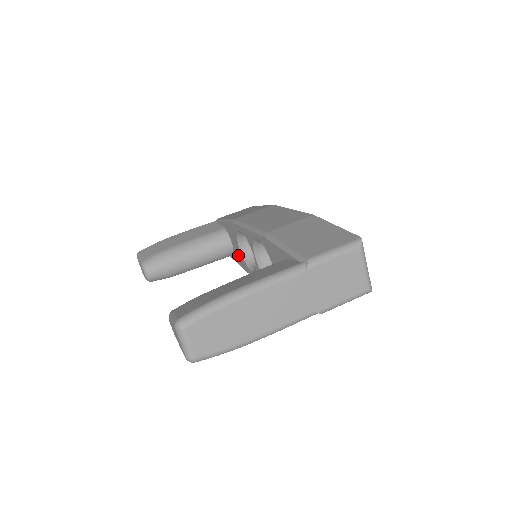
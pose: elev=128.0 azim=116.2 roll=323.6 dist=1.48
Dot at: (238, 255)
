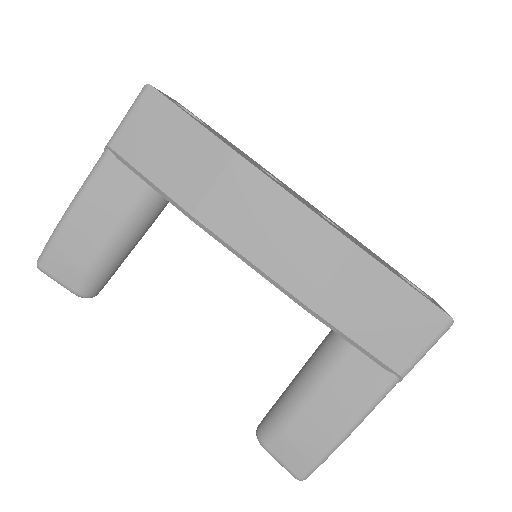
Dot at: occluded
